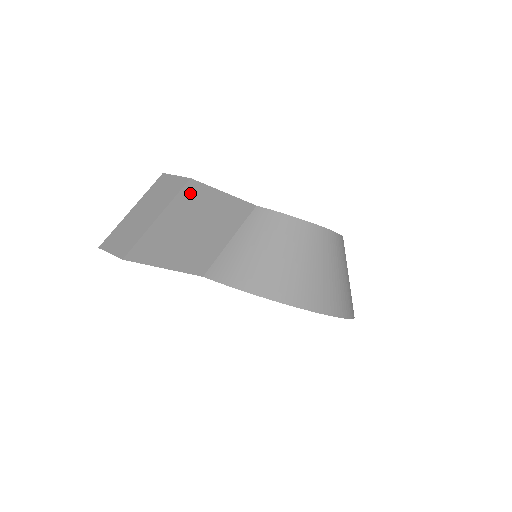
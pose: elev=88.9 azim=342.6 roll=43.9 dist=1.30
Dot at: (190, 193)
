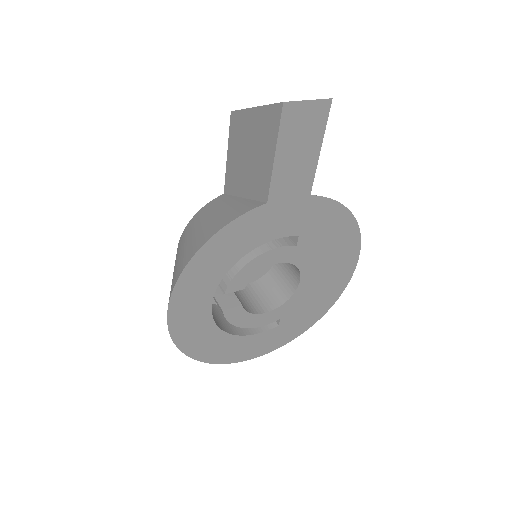
Dot at: occluded
